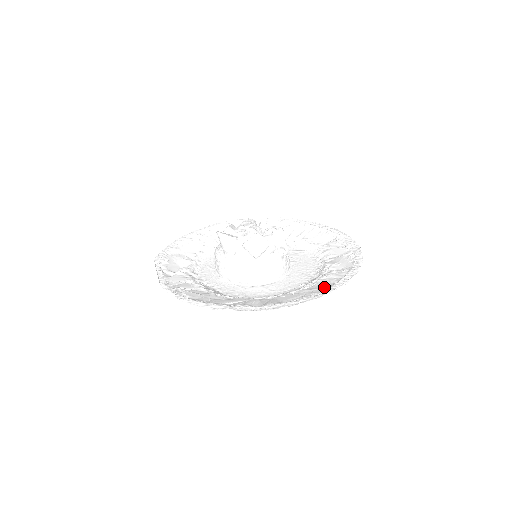
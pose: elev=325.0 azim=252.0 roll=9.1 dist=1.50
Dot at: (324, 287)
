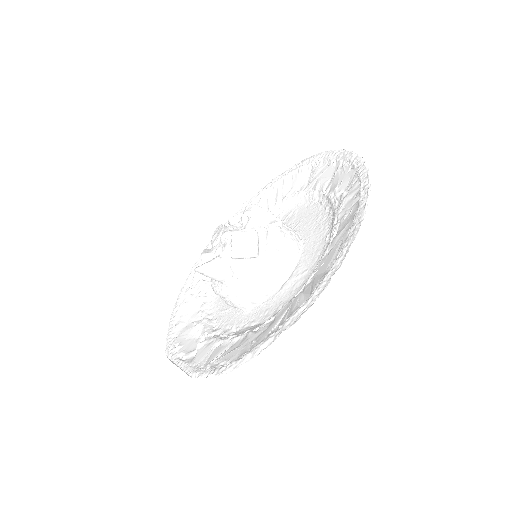
Dot at: (352, 215)
